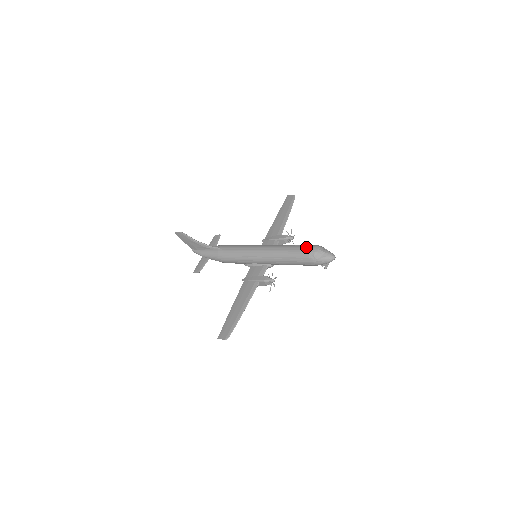
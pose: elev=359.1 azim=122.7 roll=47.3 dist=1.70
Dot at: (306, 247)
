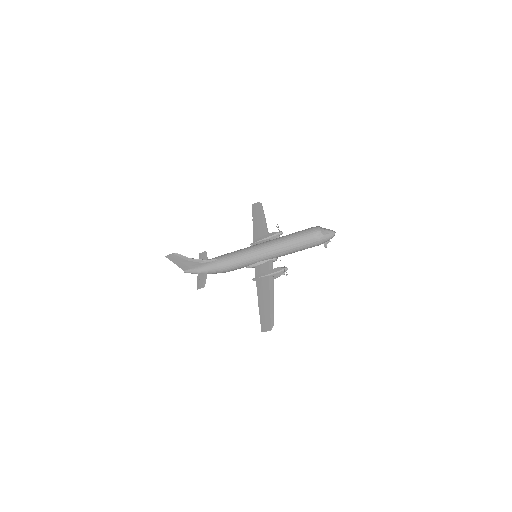
Dot at: (308, 230)
